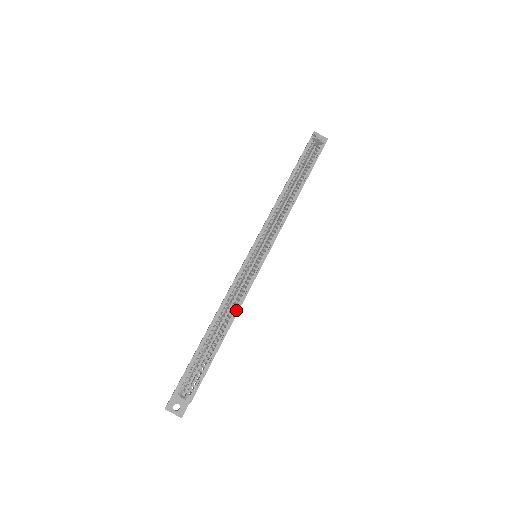
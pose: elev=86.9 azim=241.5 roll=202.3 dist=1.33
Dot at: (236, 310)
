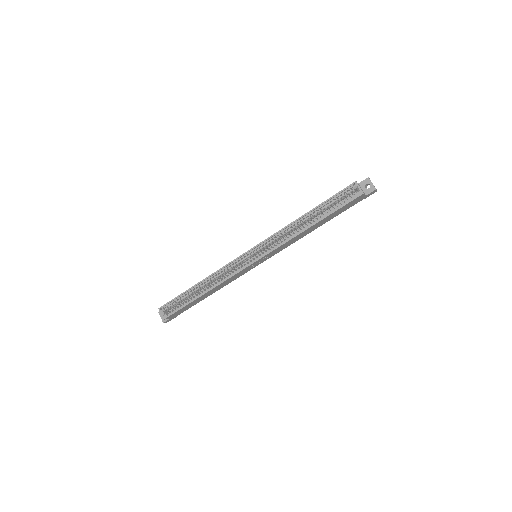
Dot at: (217, 284)
